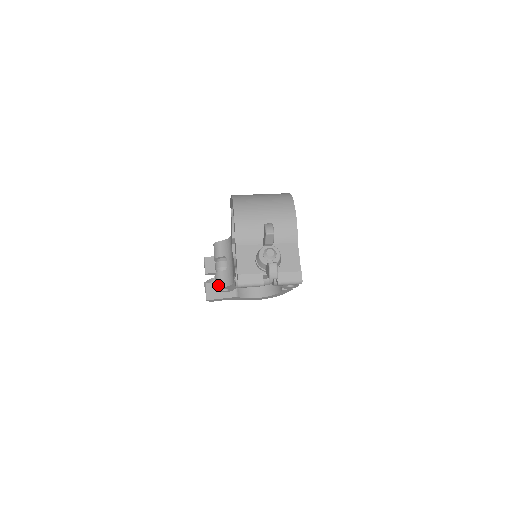
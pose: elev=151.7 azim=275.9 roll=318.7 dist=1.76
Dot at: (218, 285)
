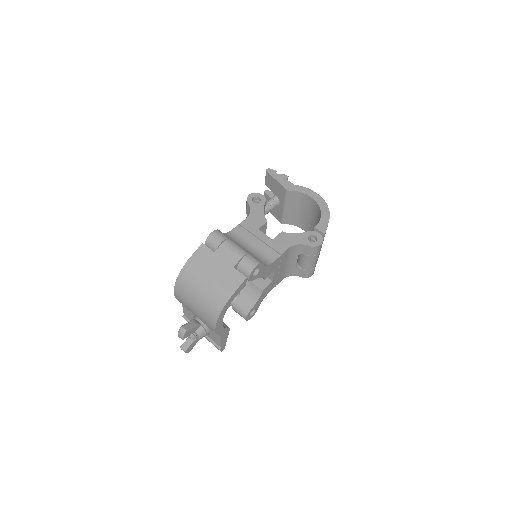
Dot at: occluded
